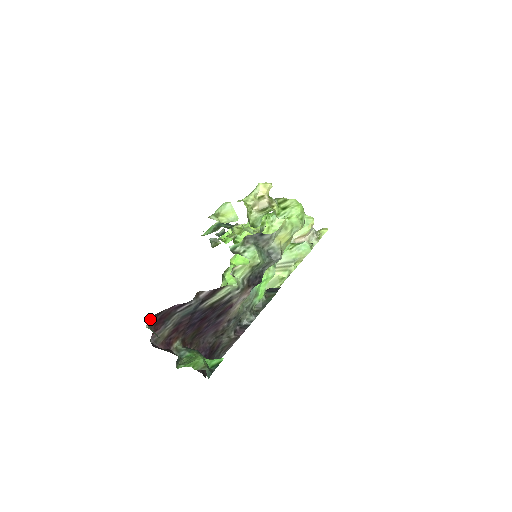
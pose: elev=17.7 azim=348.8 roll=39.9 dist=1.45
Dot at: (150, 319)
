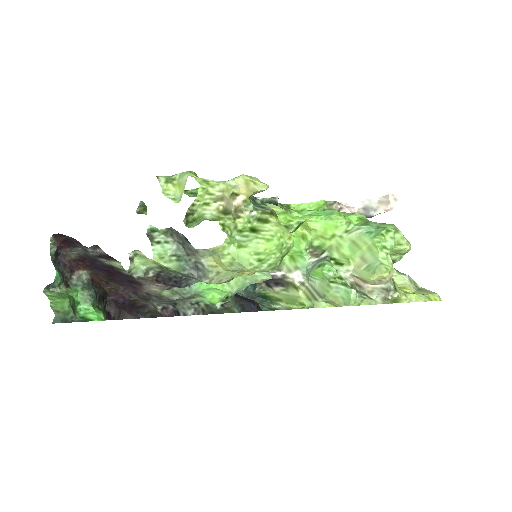
Dot at: (56, 234)
